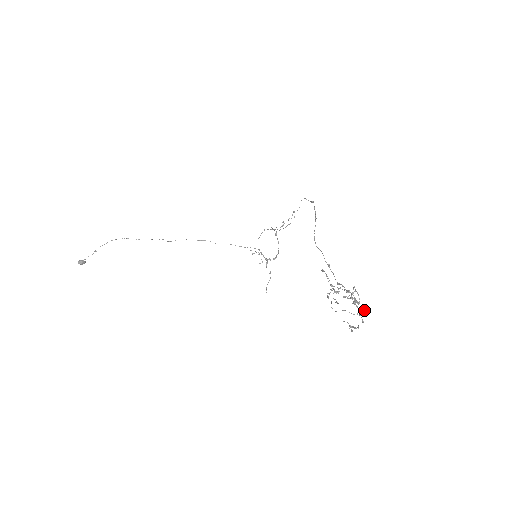
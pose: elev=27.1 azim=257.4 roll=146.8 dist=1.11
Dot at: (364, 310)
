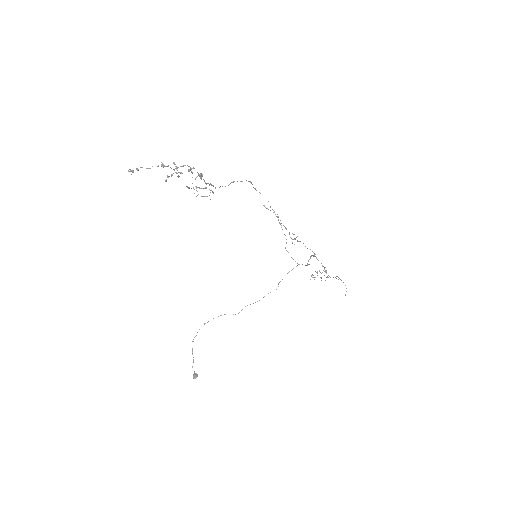
Dot at: (192, 168)
